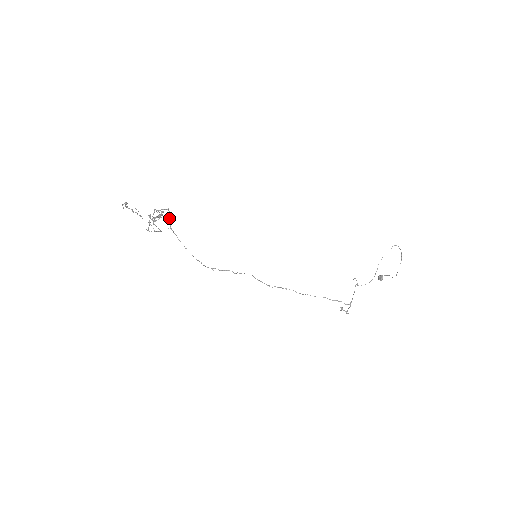
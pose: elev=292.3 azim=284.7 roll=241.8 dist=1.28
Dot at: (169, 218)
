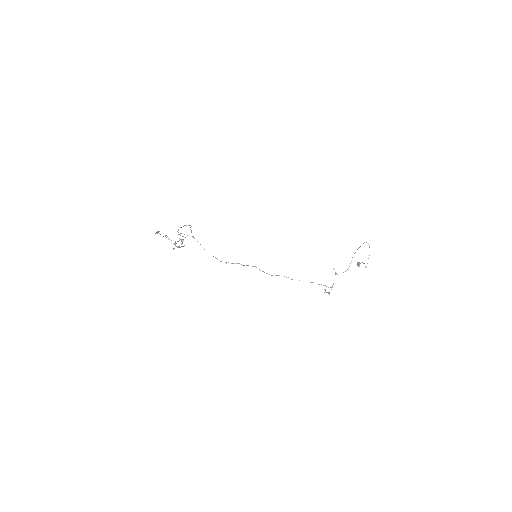
Dot at: occluded
